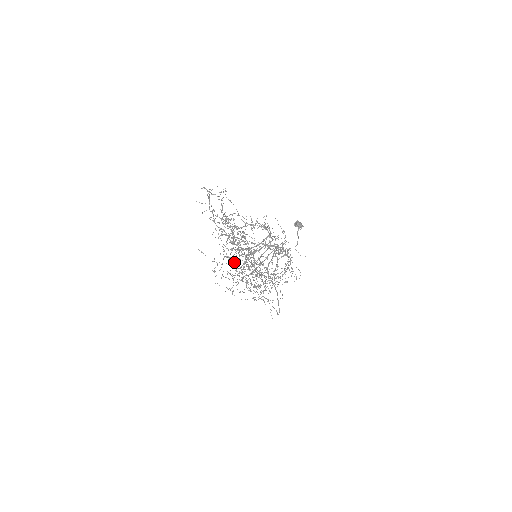
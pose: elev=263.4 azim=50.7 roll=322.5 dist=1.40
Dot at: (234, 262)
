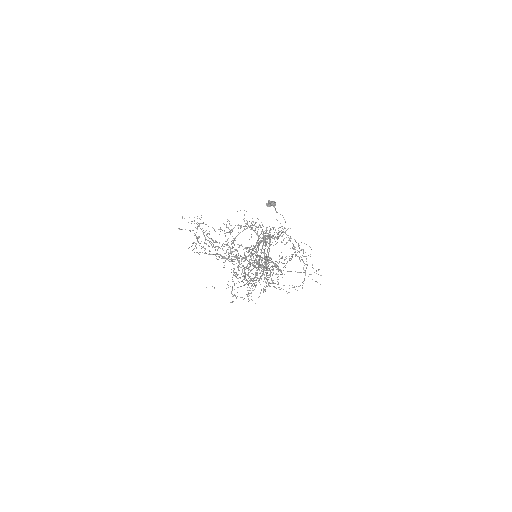
Dot at: occluded
